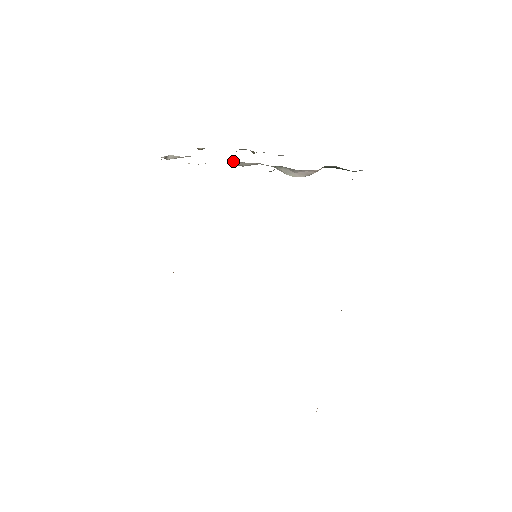
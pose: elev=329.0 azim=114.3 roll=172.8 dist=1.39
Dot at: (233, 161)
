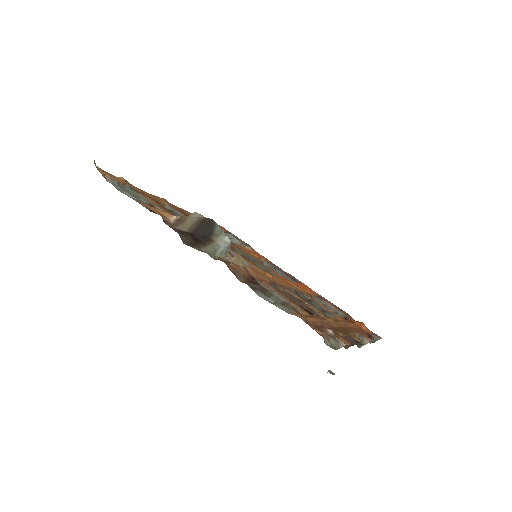
Dot at: occluded
